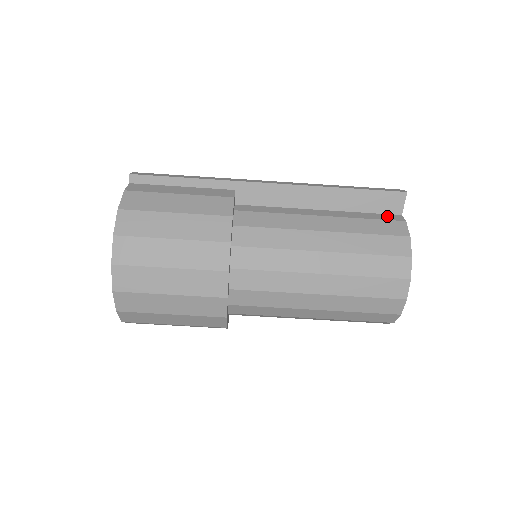
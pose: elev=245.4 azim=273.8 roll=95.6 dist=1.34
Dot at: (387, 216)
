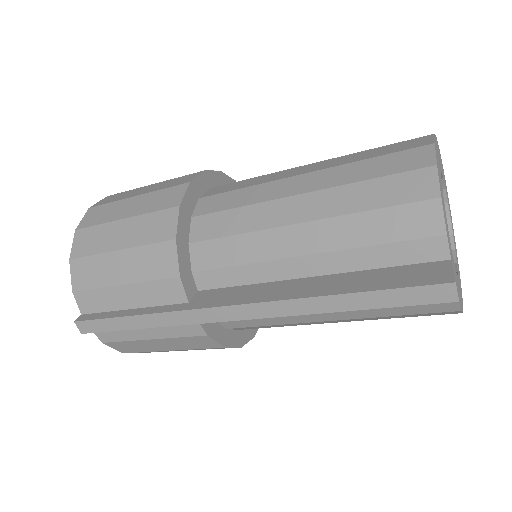
Dot at: occluded
